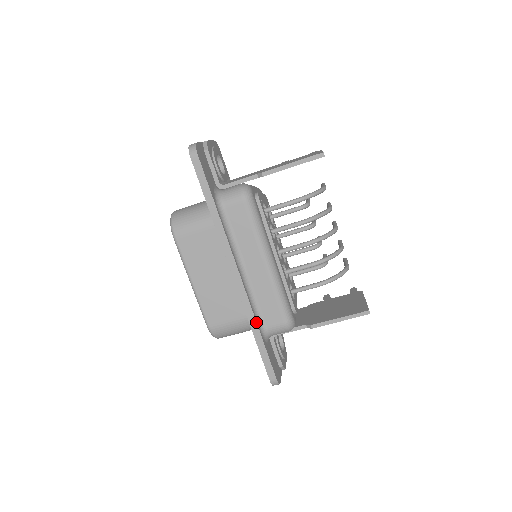
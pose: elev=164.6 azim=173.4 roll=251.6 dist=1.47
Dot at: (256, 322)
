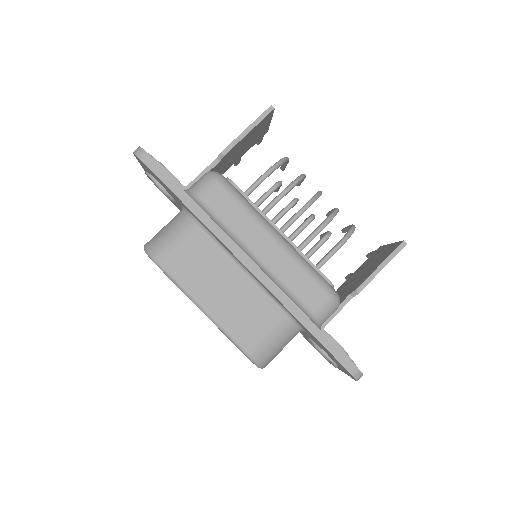
Dot at: (298, 308)
